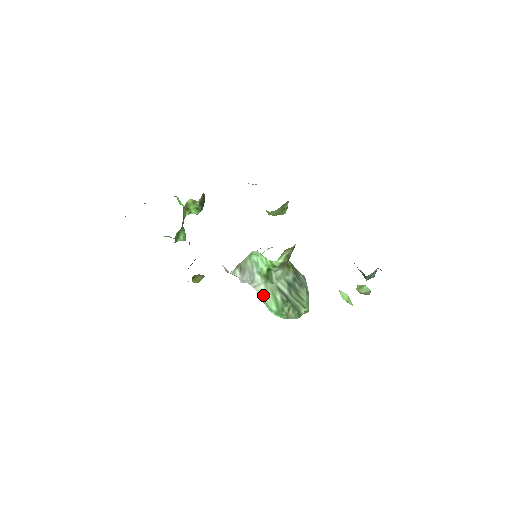
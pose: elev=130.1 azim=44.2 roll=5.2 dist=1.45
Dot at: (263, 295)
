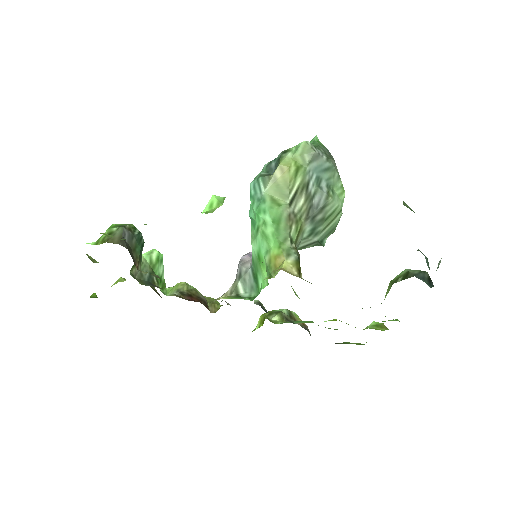
Dot at: occluded
